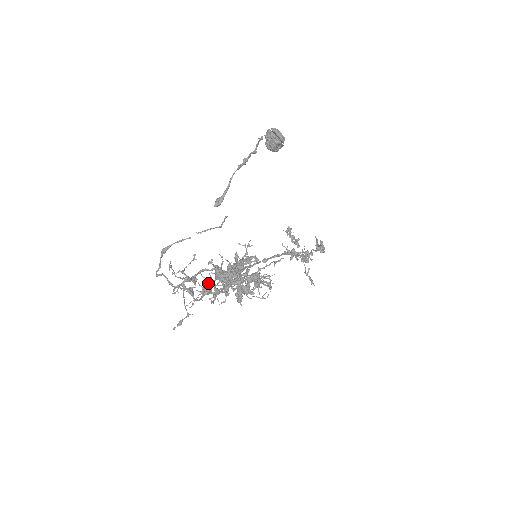
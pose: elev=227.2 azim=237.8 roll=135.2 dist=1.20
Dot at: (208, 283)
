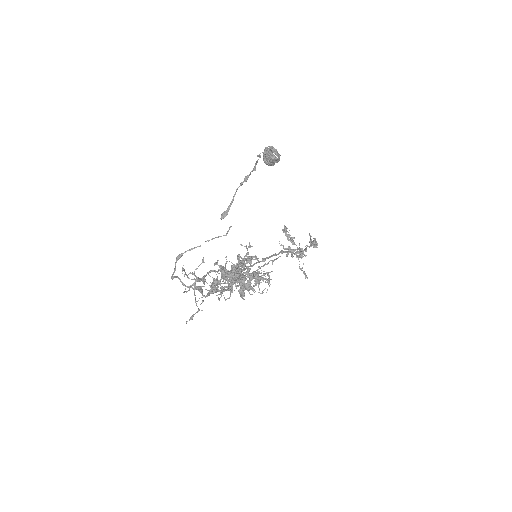
Dot at: (215, 282)
